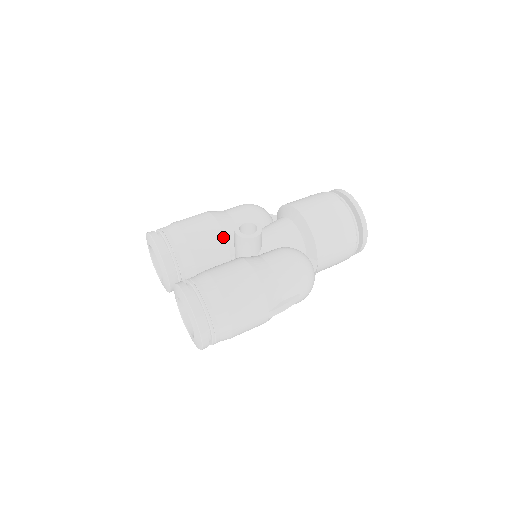
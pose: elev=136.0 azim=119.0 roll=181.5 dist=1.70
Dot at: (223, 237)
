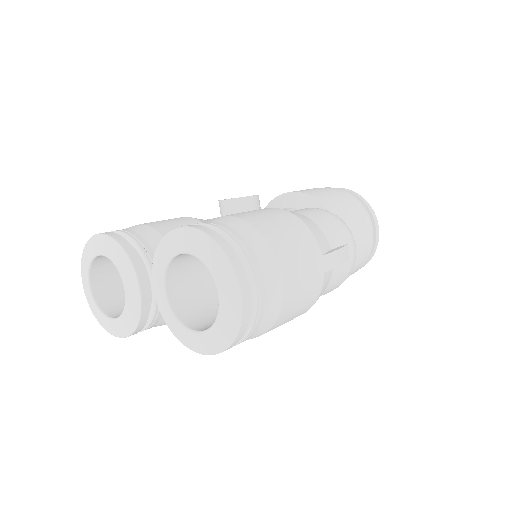
Dot at: occluded
